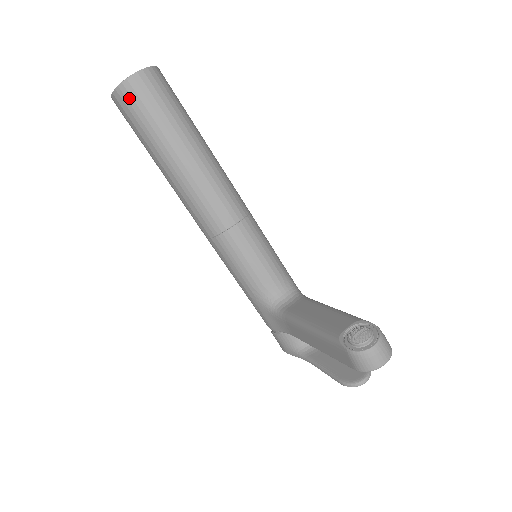
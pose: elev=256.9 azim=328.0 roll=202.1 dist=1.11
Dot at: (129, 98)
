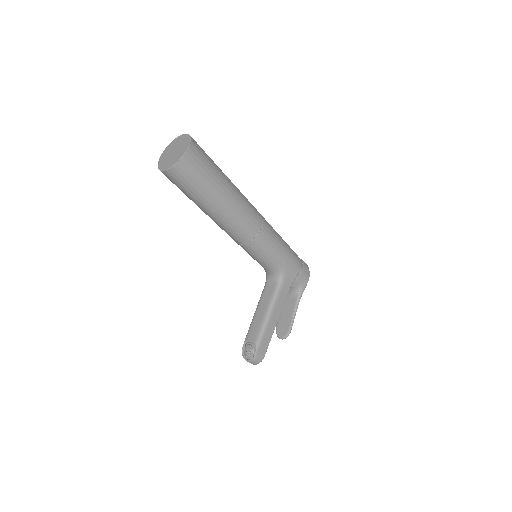
Dot at: occluded
